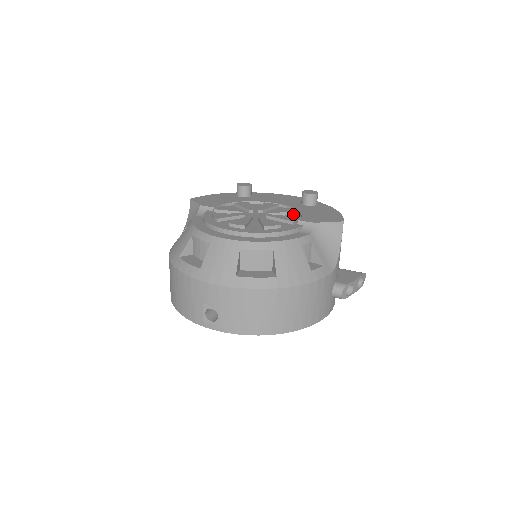
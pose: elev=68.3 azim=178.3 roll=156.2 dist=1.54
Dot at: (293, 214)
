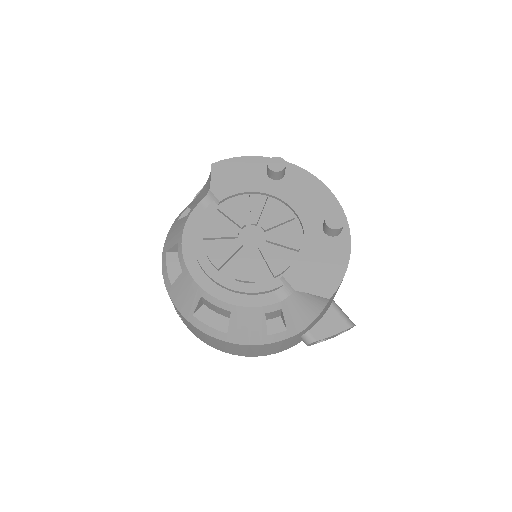
Dot at: (294, 250)
